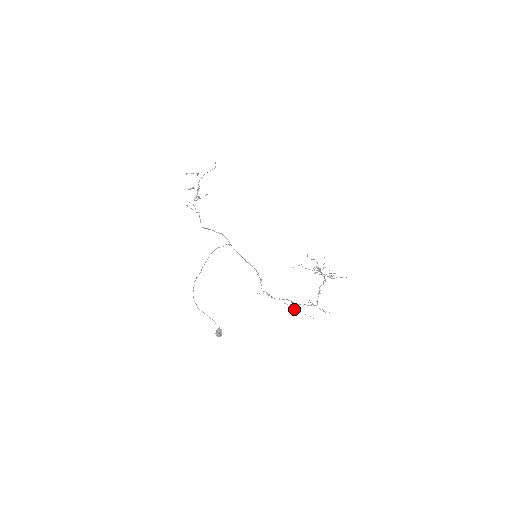
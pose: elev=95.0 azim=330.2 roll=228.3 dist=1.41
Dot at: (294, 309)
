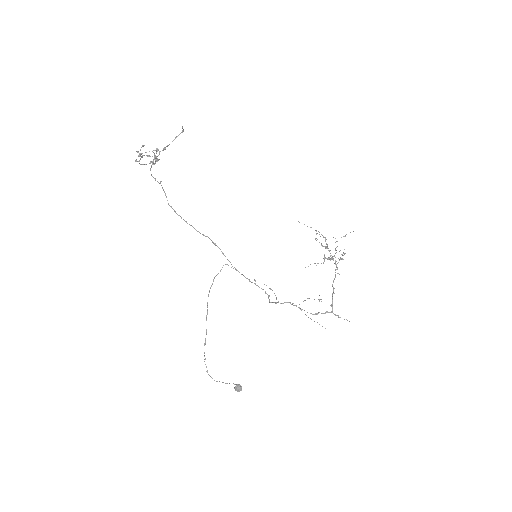
Dot at: occluded
